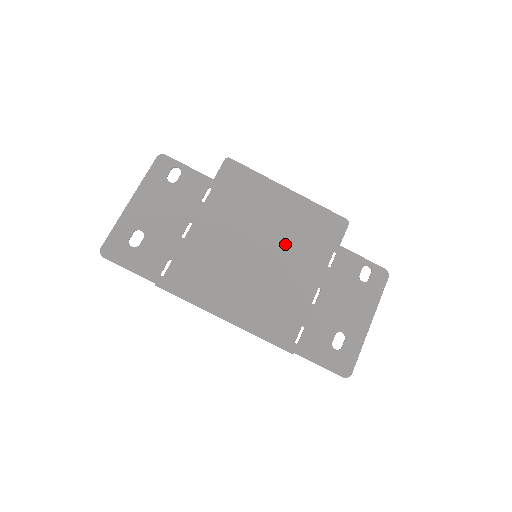
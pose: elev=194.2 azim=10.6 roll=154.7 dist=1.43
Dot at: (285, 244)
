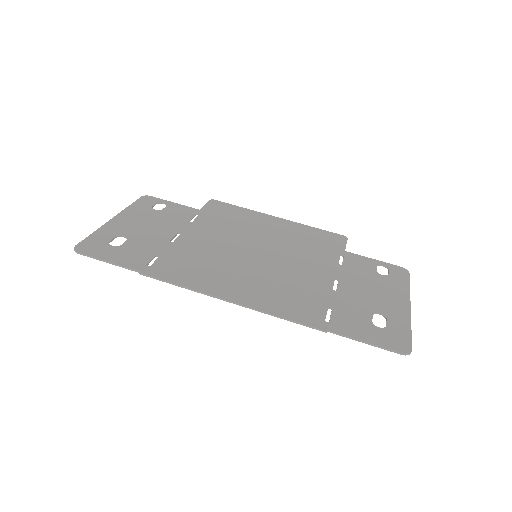
Dot at: (286, 249)
